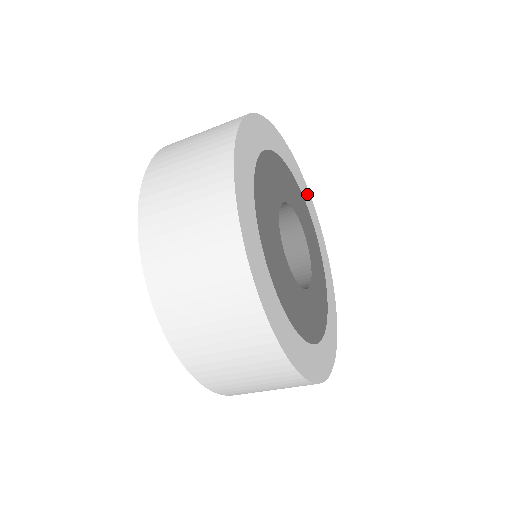
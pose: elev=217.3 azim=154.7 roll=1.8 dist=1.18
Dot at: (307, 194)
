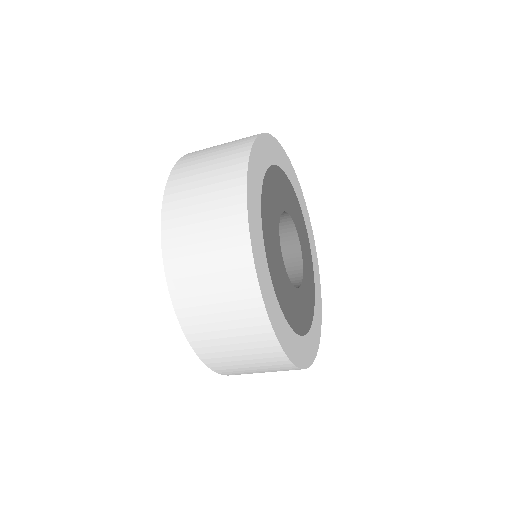
Dot at: (308, 219)
